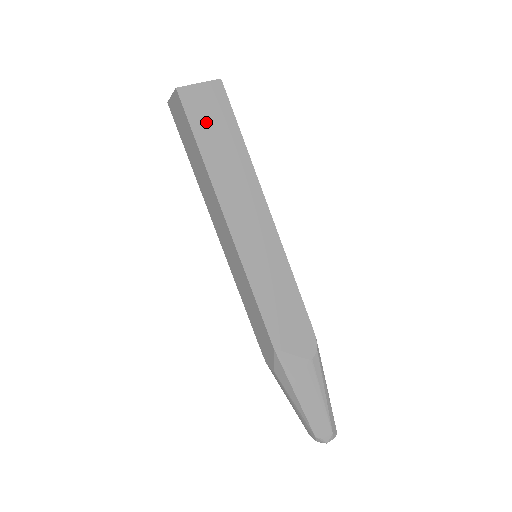
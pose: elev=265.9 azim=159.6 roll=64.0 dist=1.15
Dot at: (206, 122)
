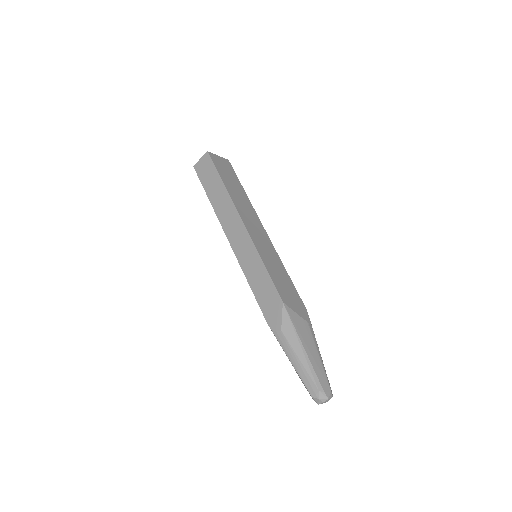
Dot at: (224, 172)
